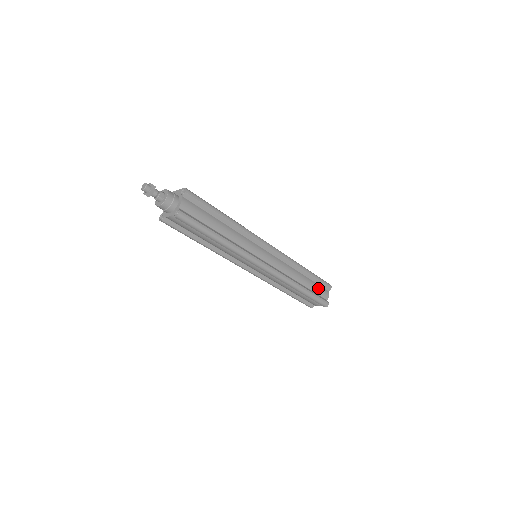
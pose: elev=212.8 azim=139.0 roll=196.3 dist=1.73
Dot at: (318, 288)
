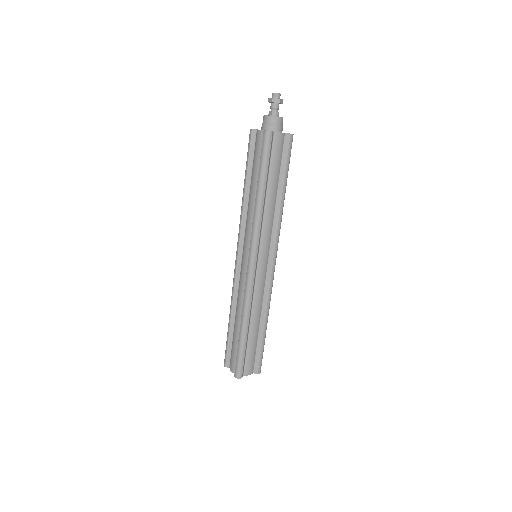
Dot at: occluded
